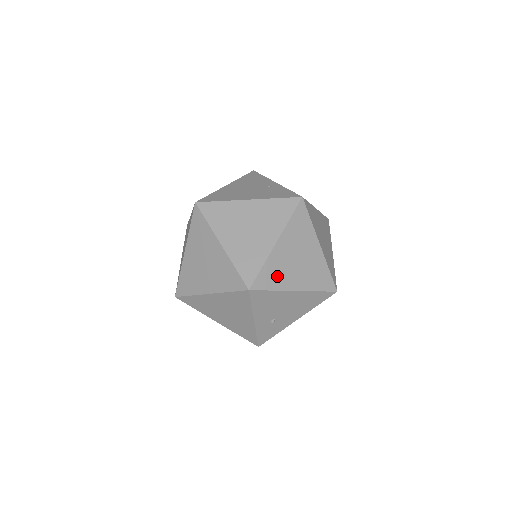
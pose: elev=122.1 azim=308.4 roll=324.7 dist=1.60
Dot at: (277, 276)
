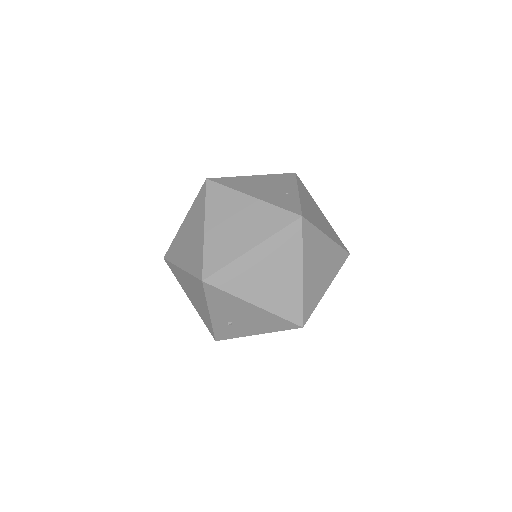
Dot at: (239, 281)
